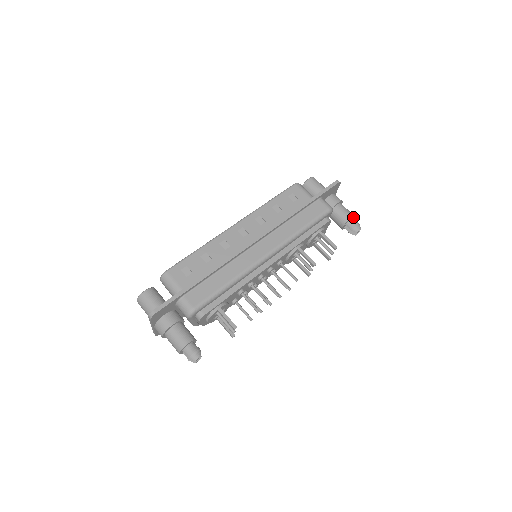
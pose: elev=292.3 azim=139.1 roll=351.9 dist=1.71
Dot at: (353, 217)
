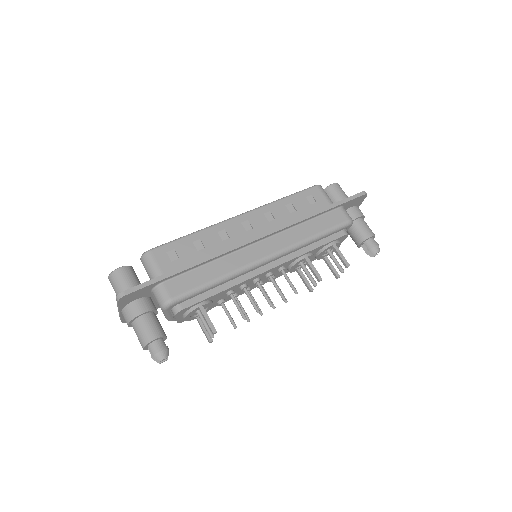
Dot at: (373, 236)
